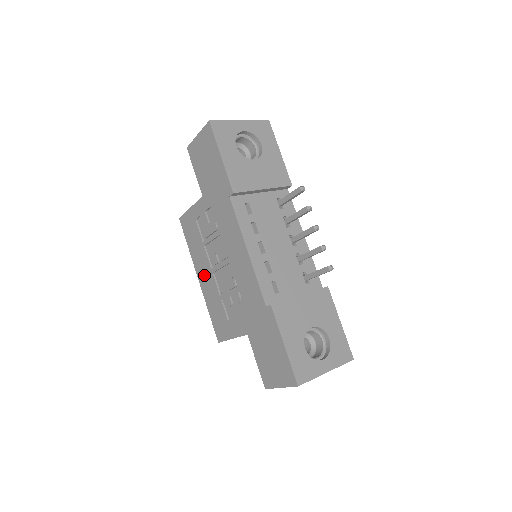
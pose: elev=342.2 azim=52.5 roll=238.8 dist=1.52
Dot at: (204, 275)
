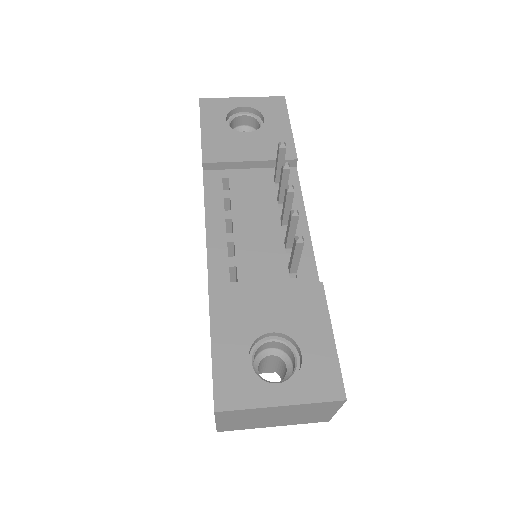
Dot at: occluded
